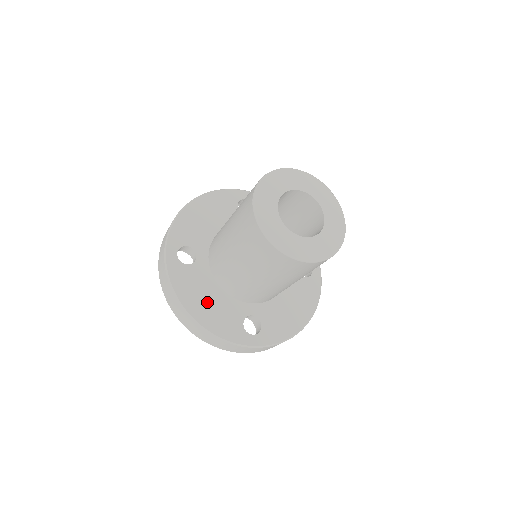
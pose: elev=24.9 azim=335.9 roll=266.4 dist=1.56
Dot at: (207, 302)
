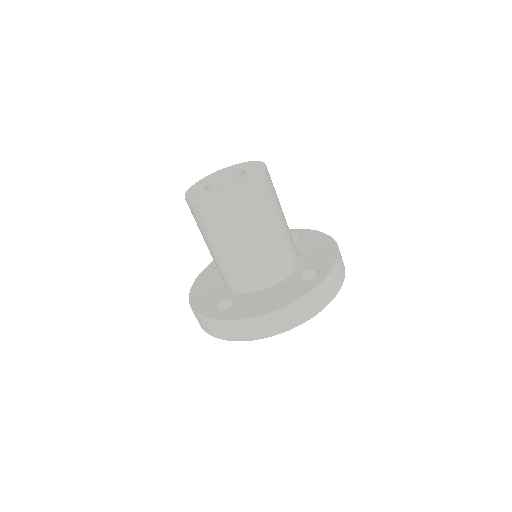
Dot at: (207, 289)
